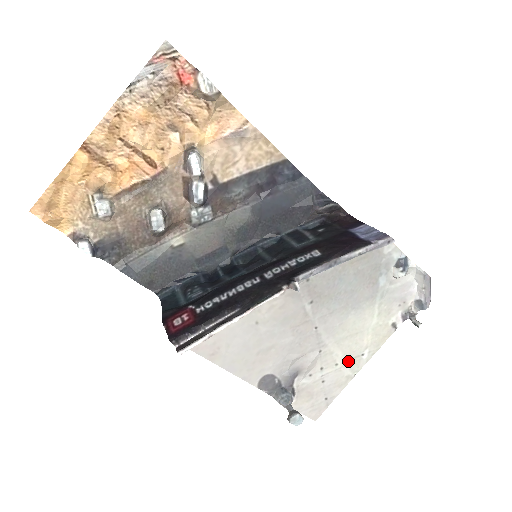
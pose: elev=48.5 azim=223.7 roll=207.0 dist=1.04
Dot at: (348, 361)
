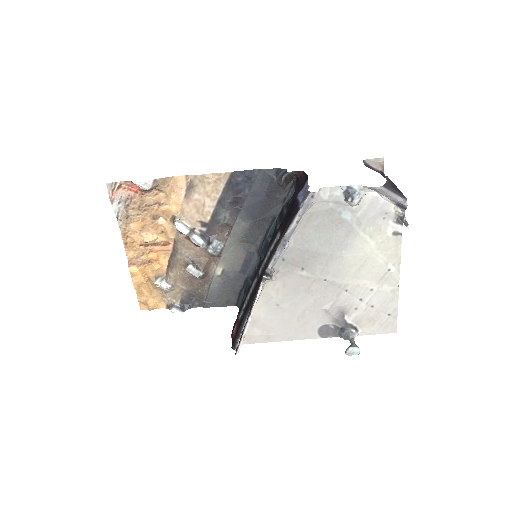
Dot at: (380, 282)
